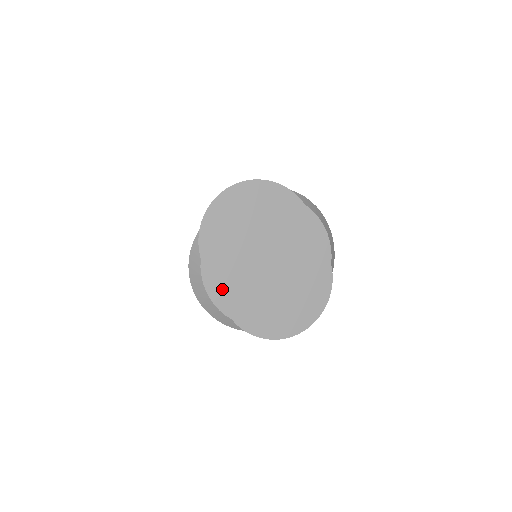
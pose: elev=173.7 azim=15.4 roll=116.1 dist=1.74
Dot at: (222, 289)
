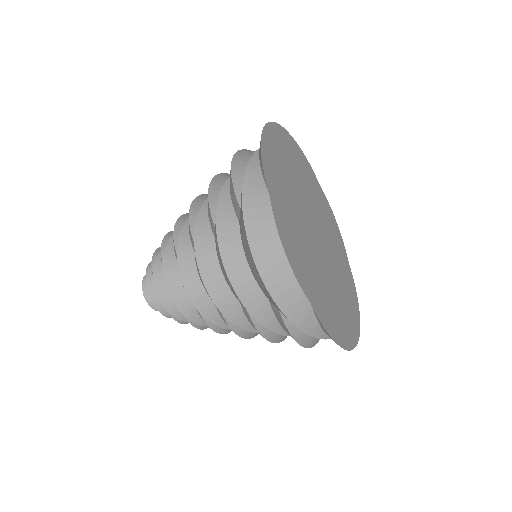
Dot at: (294, 251)
